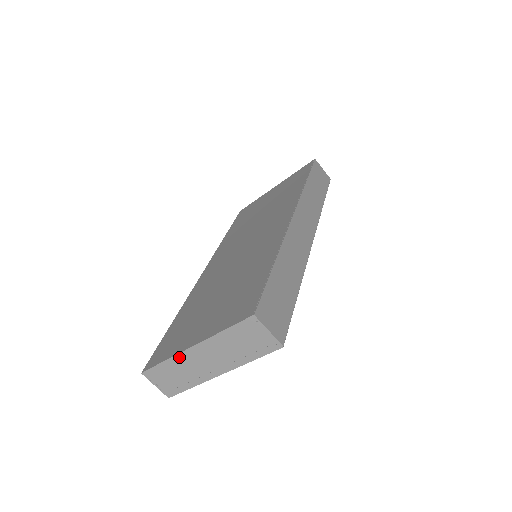
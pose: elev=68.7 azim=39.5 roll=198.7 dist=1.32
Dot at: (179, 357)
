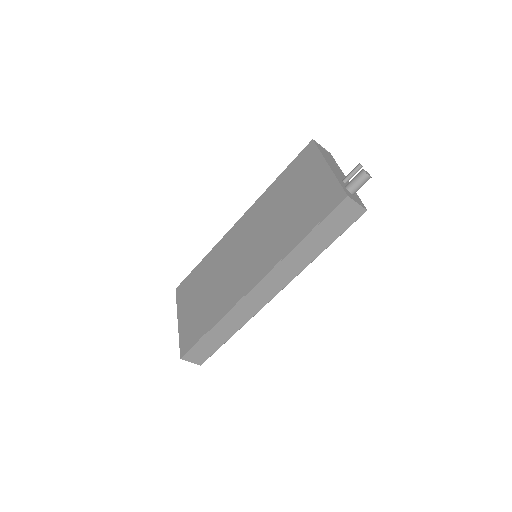
Dot at: occluded
